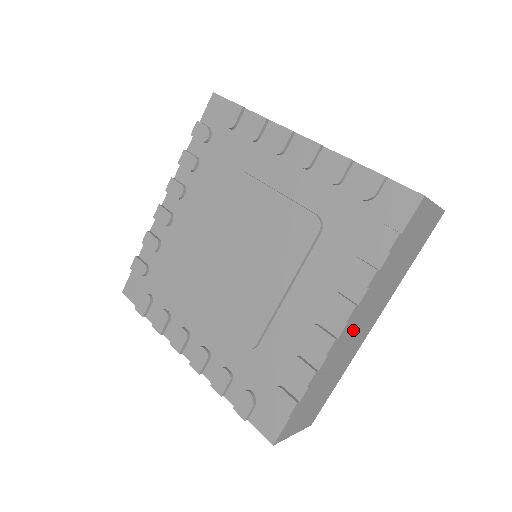
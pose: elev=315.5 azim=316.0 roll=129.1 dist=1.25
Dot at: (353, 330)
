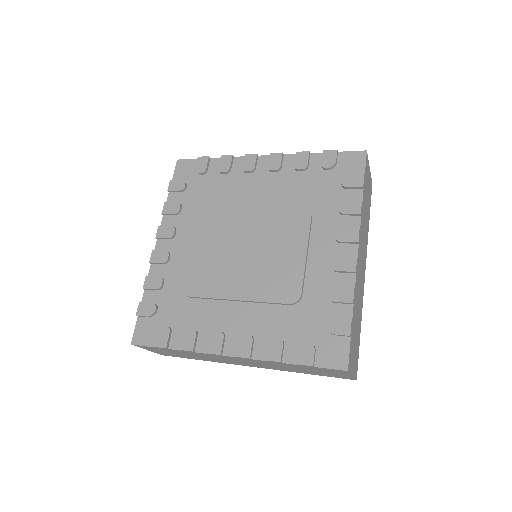
Dot at: (236, 360)
